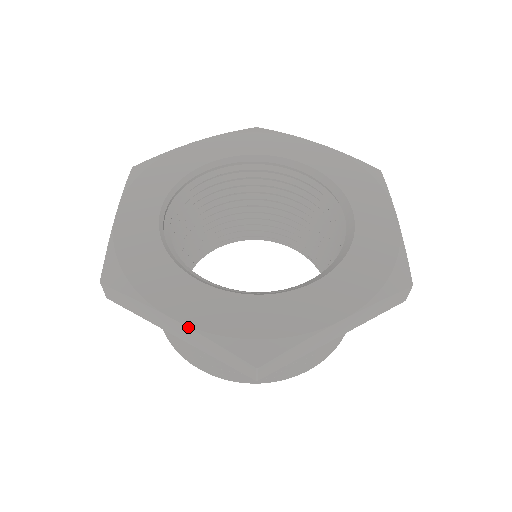
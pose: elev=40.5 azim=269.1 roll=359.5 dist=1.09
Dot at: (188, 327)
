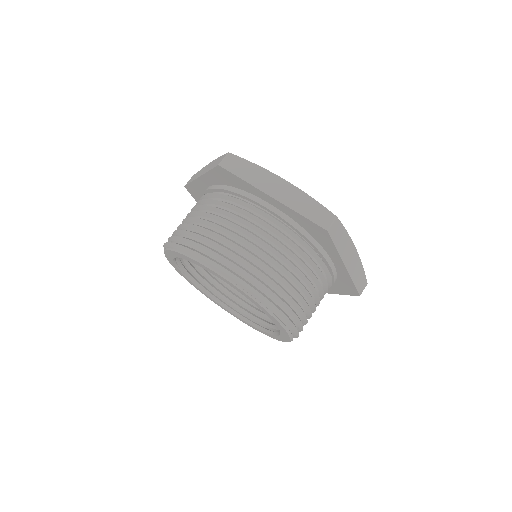
Dot at: (295, 186)
